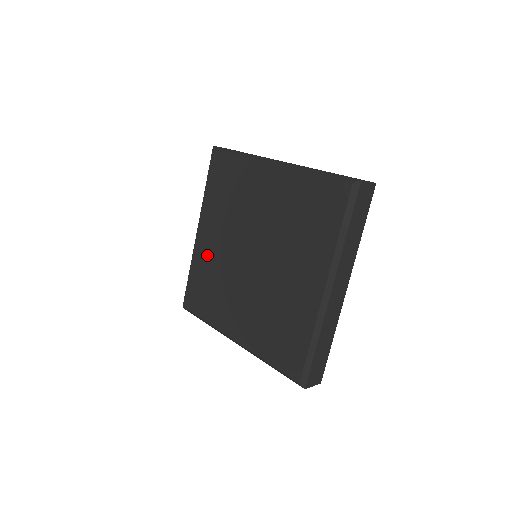
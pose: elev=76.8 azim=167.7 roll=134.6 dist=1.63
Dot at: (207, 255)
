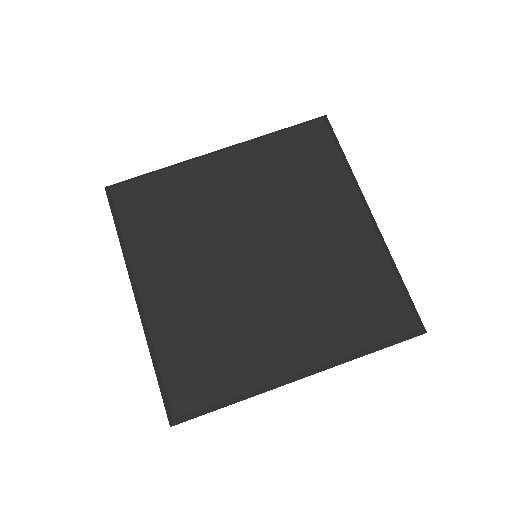
Dot at: (204, 186)
